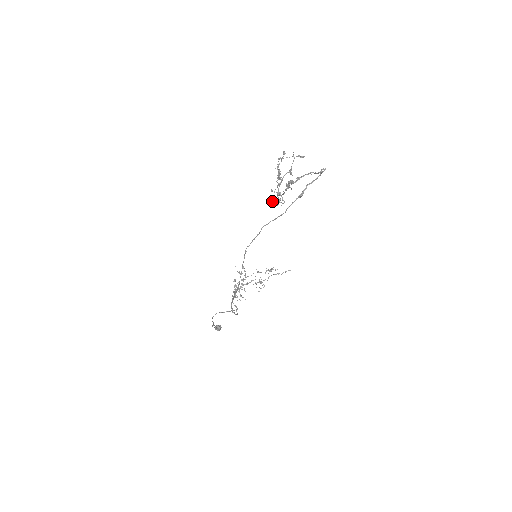
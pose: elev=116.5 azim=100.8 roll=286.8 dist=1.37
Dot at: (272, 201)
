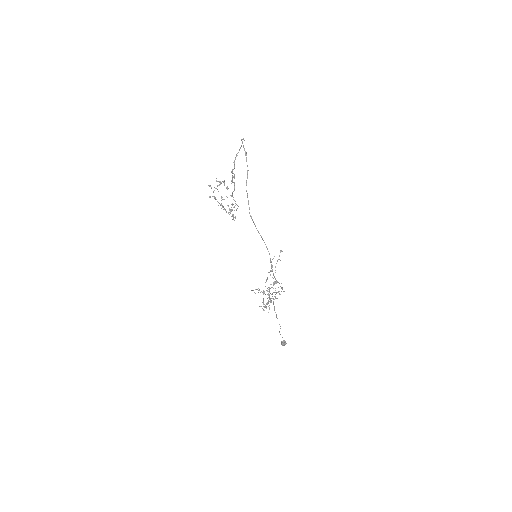
Dot at: occluded
